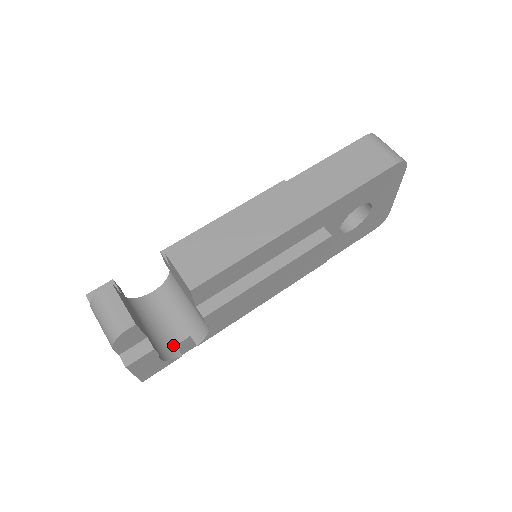
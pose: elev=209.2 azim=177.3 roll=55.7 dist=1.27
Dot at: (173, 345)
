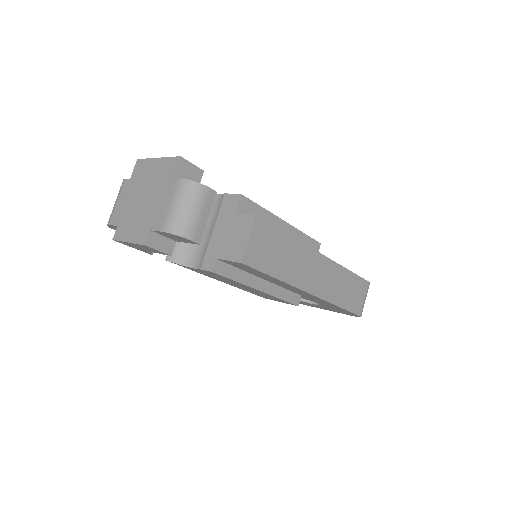
Dot at: occluded
